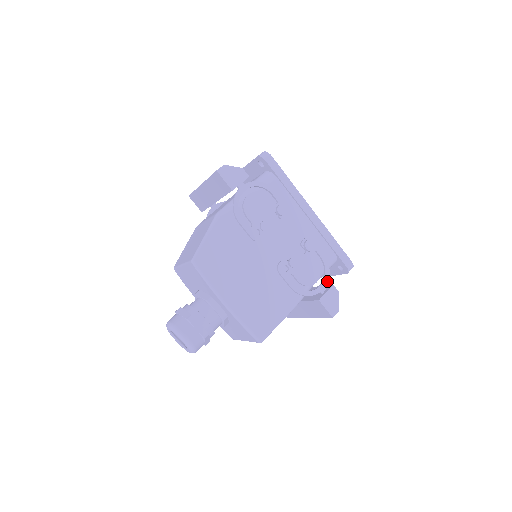
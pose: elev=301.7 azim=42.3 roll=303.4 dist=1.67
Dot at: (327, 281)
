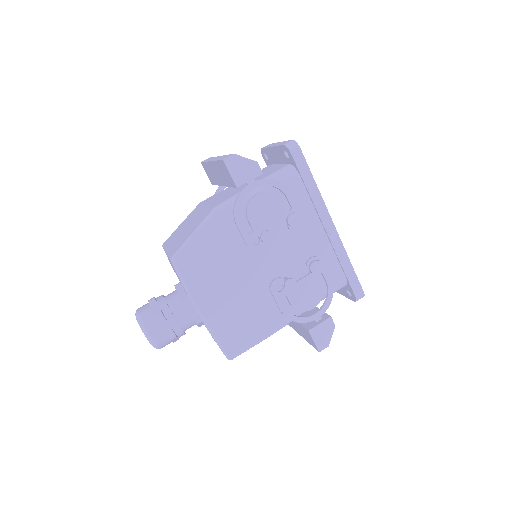
Dot at: occluded
